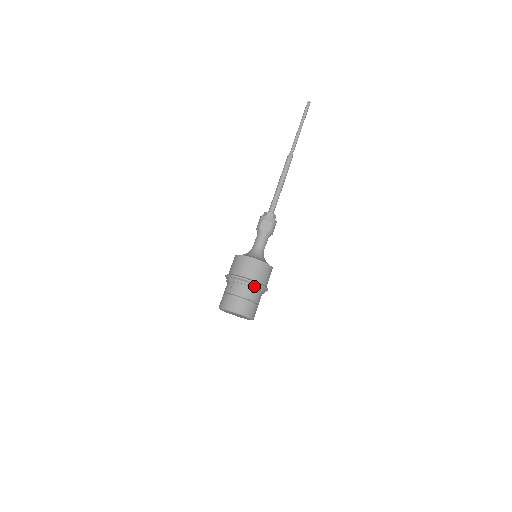
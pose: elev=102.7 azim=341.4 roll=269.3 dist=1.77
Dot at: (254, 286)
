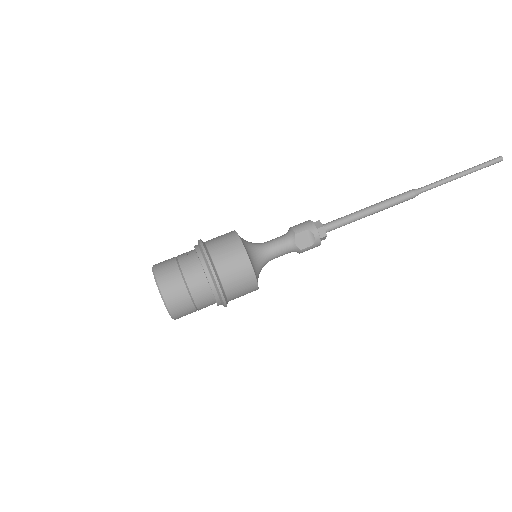
Dot at: (217, 295)
